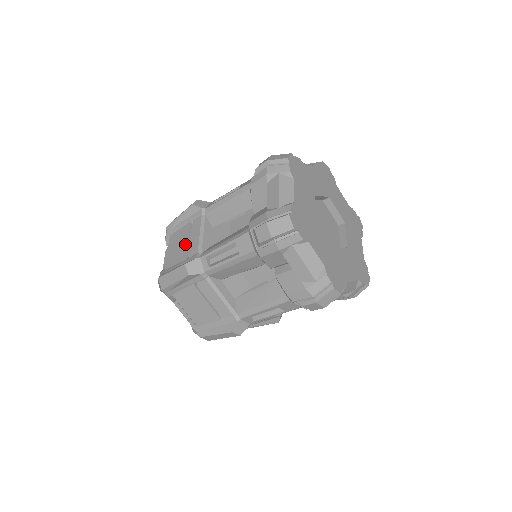
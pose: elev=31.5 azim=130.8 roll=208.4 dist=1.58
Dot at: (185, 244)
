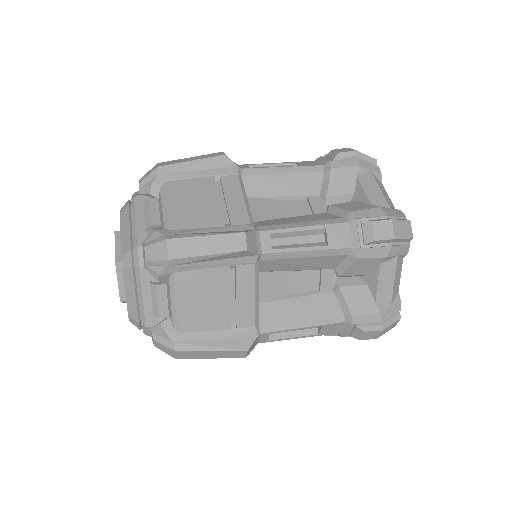
Dot at: (224, 304)
